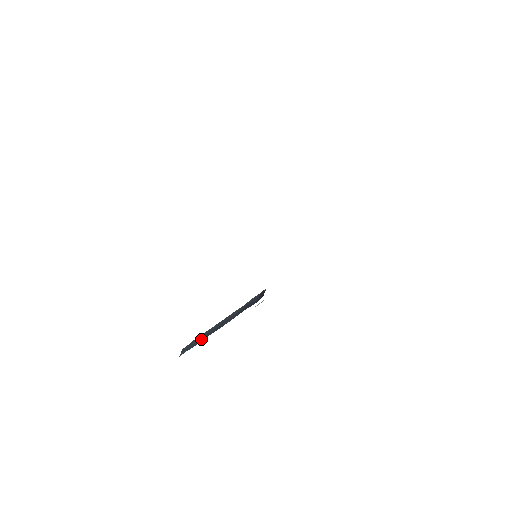
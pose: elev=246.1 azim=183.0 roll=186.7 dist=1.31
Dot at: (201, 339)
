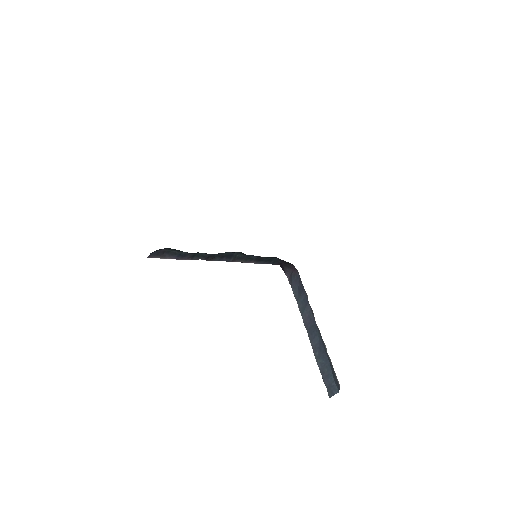
Dot at: (323, 355)
